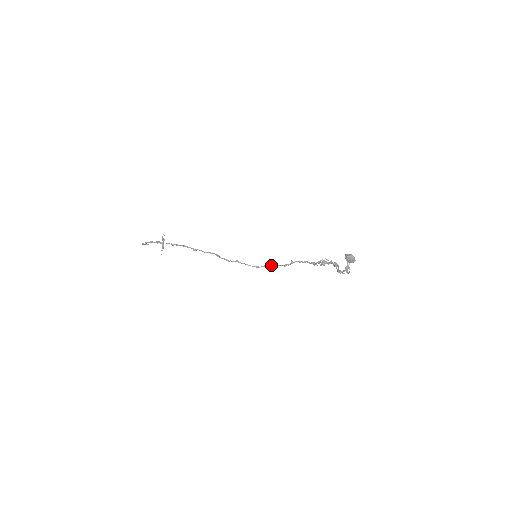
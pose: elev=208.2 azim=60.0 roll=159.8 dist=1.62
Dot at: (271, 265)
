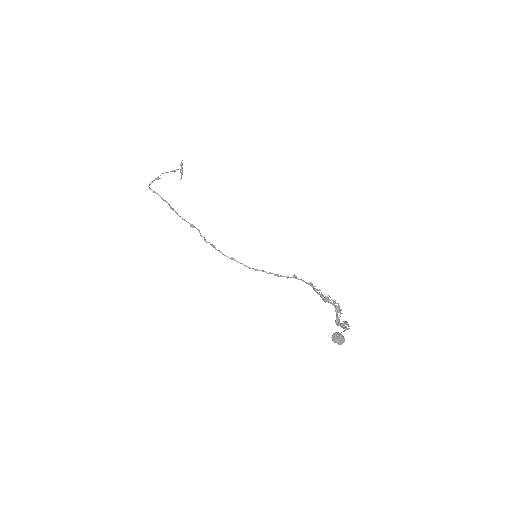
Dot at: (270, 273)
